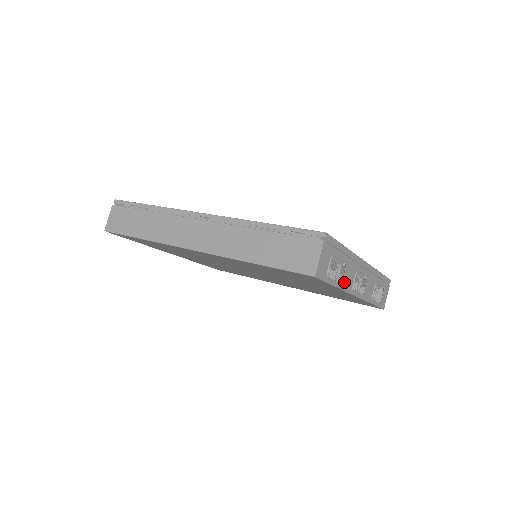
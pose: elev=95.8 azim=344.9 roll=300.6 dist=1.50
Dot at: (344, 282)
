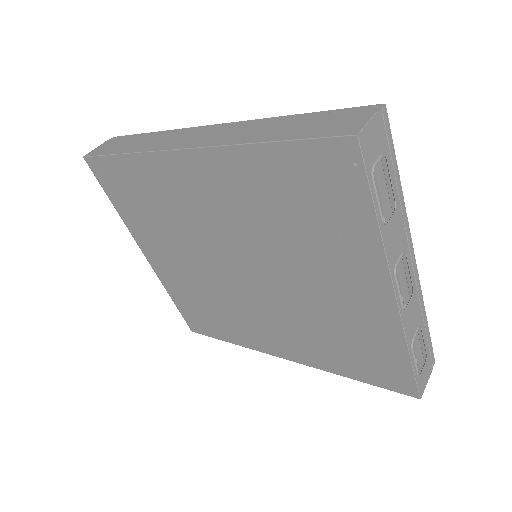
Dot at: (388, 234)
